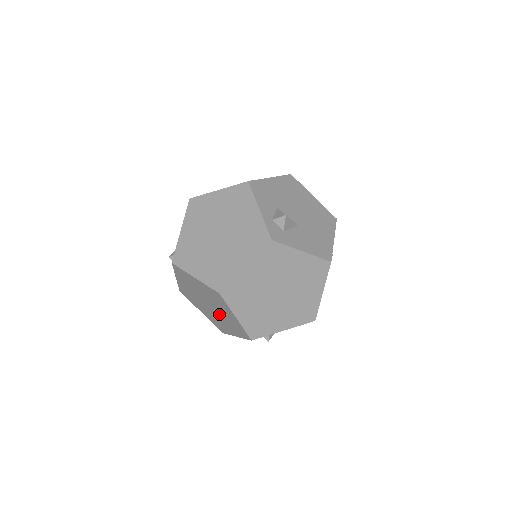
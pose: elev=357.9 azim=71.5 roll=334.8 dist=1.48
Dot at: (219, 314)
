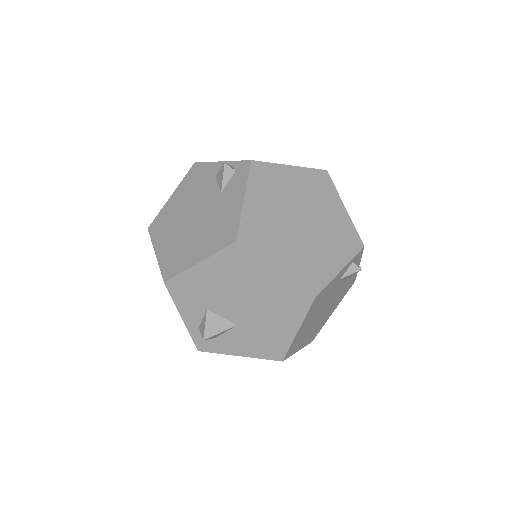
Dot at: occluded
